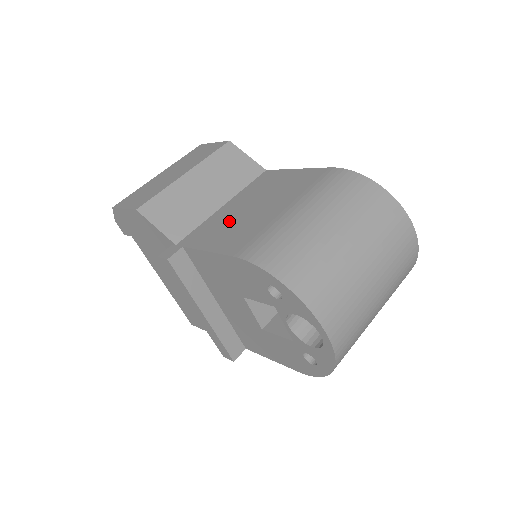
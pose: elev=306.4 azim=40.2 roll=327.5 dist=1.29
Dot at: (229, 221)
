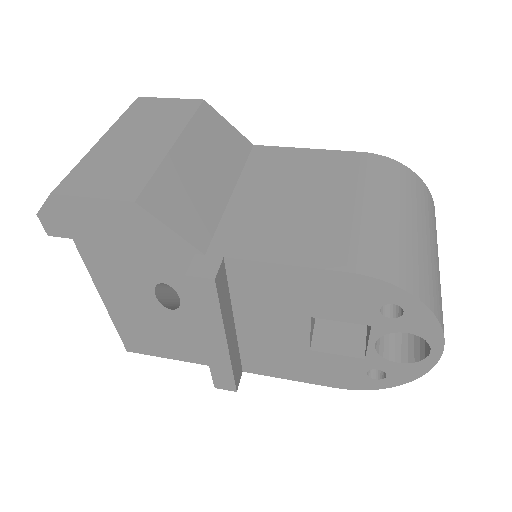
Dot at: (274, 218)
